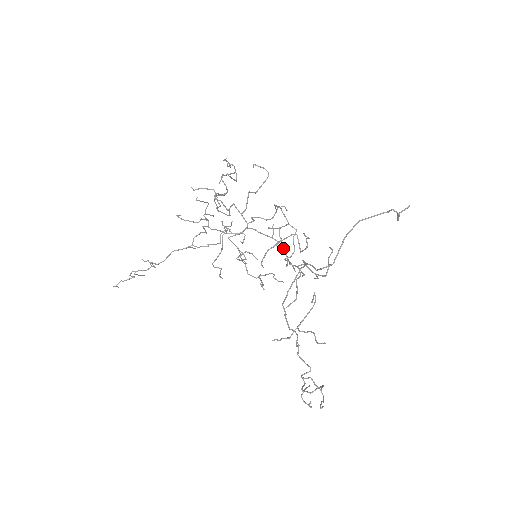
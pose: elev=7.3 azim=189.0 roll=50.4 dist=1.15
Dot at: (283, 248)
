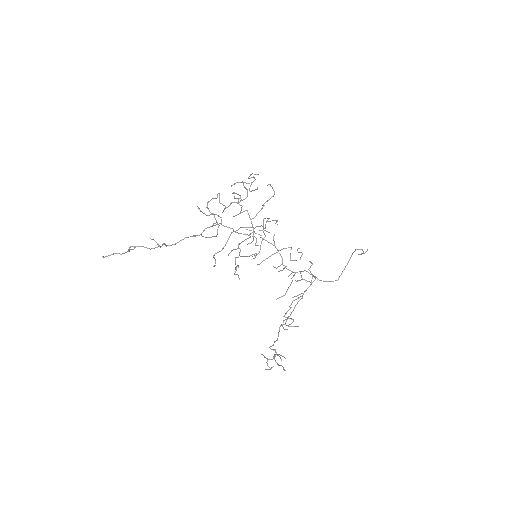
Dot at: occluded
